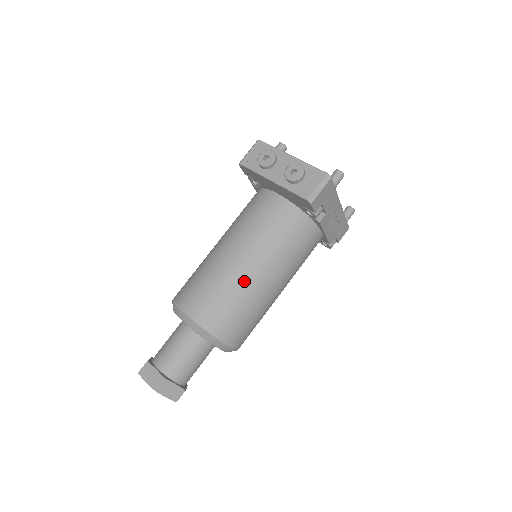
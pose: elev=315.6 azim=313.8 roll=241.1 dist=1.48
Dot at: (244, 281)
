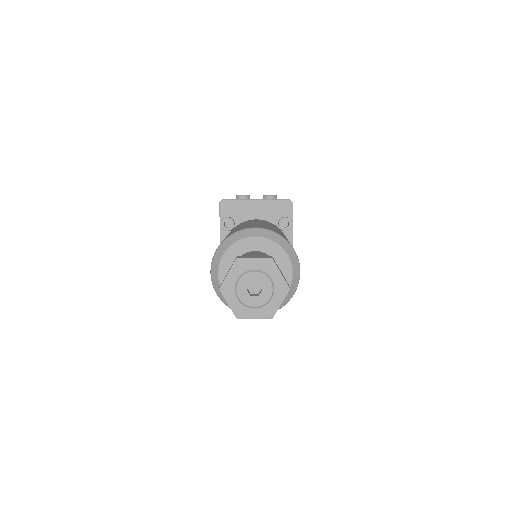
Dot at: (279, 231)
